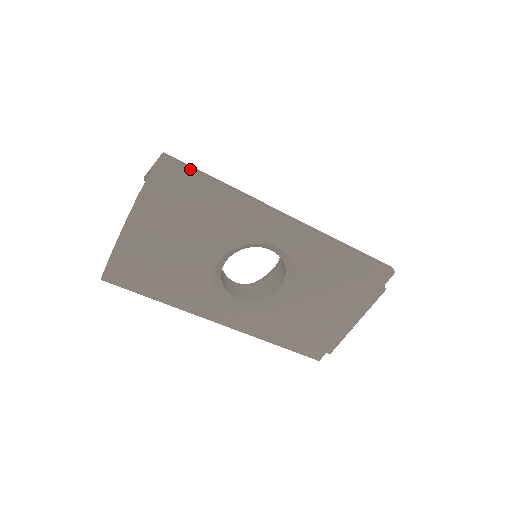
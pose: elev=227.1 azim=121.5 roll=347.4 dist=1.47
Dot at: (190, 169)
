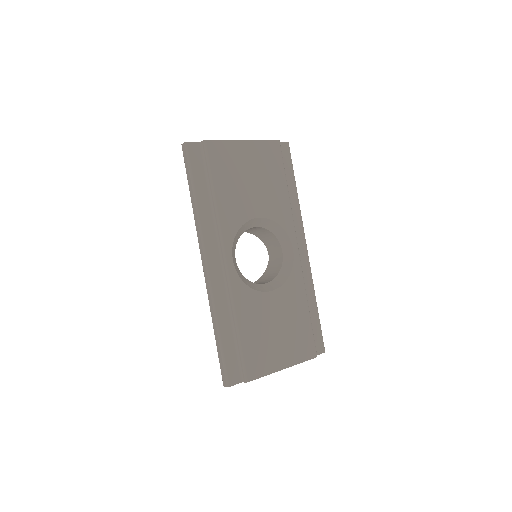
Dot at: occluded
